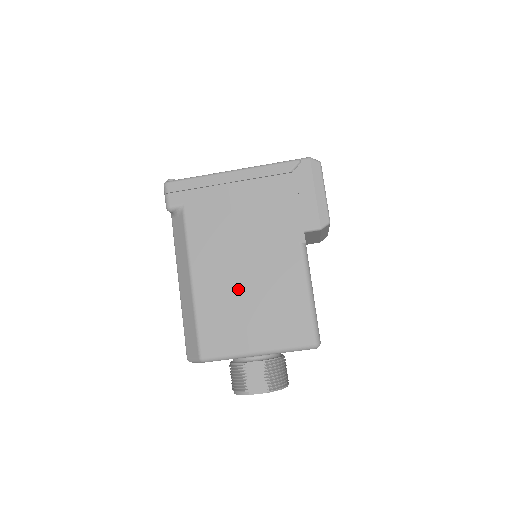
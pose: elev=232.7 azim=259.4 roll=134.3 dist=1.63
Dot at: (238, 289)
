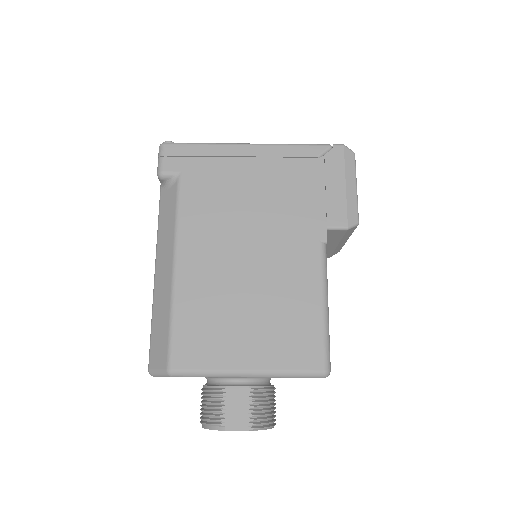
Dot at: (234, 286)
